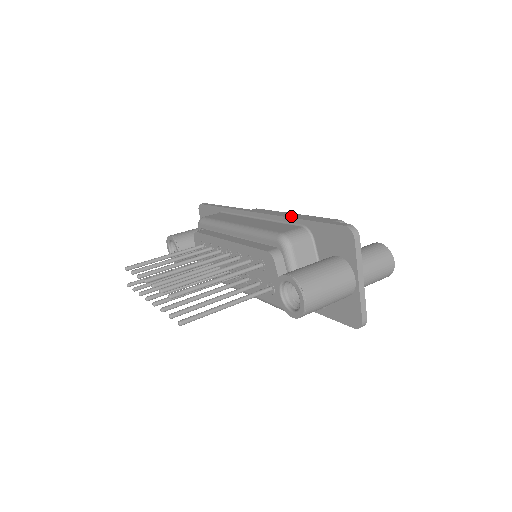
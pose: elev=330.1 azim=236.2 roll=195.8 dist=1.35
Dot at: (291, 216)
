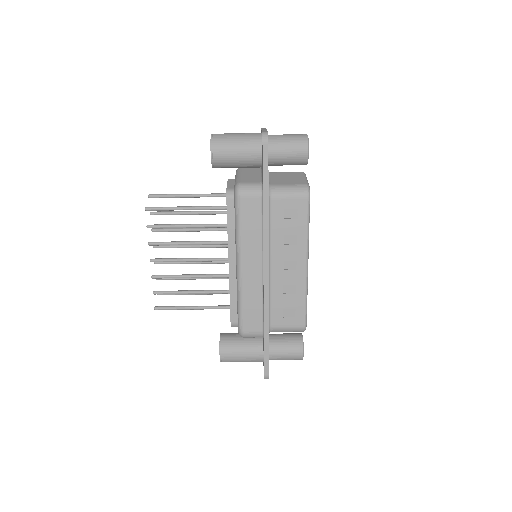
Dot at: (266, 318)
